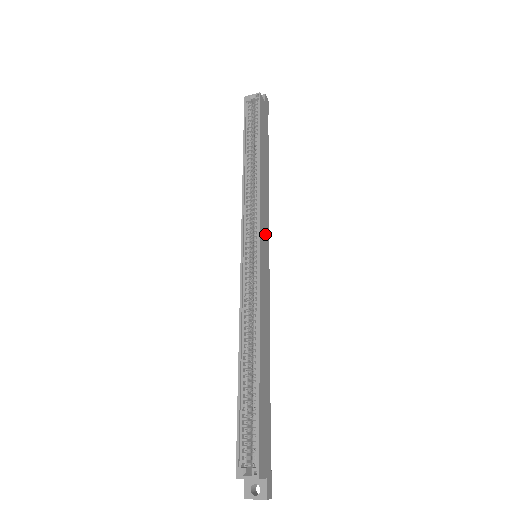
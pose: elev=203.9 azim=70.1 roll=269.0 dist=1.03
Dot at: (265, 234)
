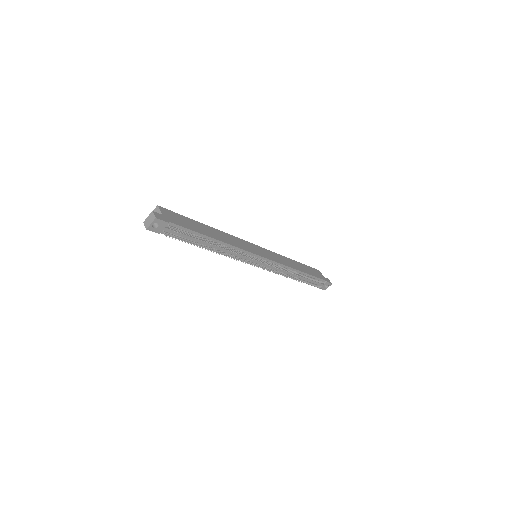
Dot at: (269, 255)
